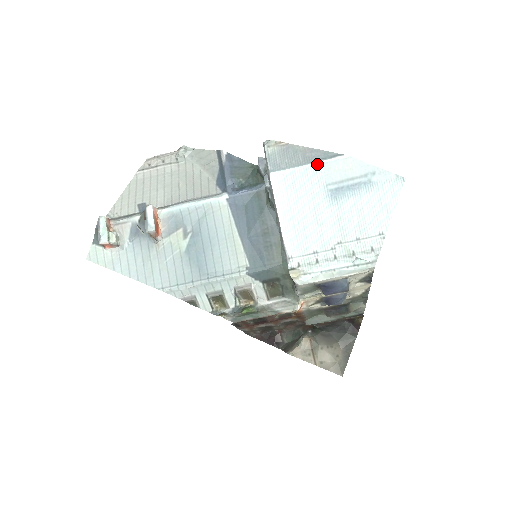
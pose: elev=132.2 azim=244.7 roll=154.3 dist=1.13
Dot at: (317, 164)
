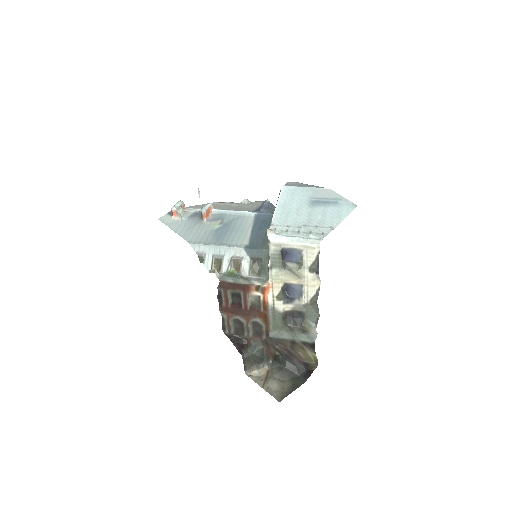
Dot at: (311, 188)
